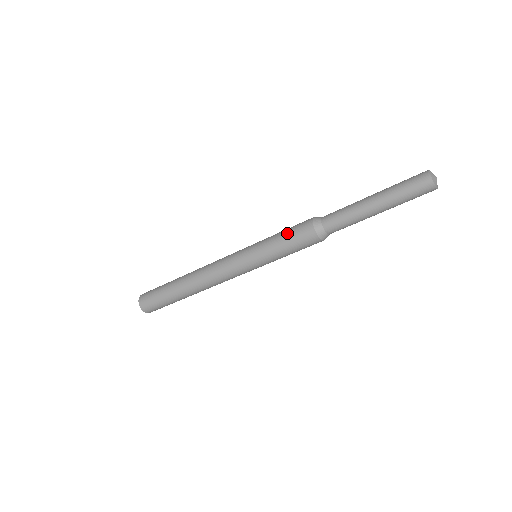
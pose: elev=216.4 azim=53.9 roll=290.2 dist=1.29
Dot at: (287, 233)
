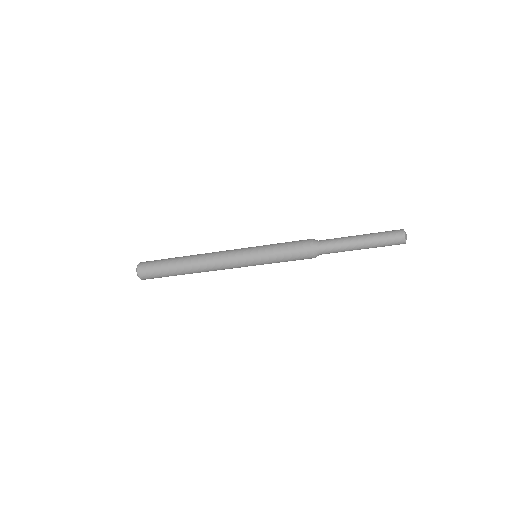
Dot at: (289, 249)
